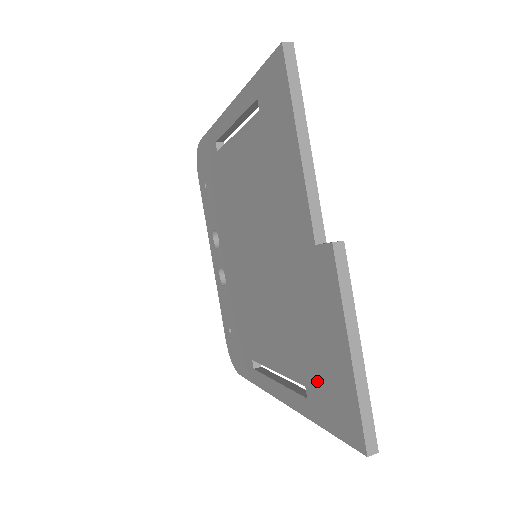
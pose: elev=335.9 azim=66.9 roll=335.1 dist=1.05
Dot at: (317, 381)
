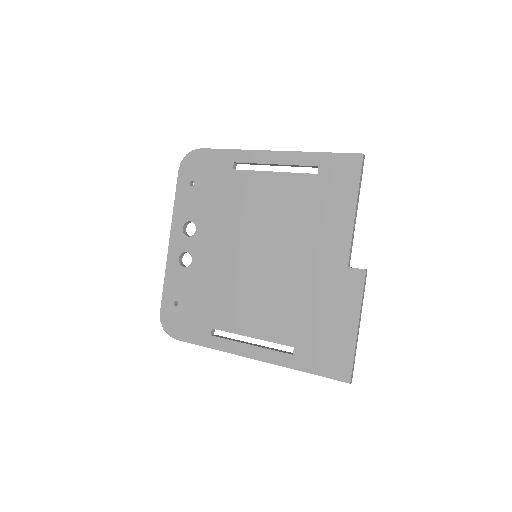
Dot at: (312, 344)
